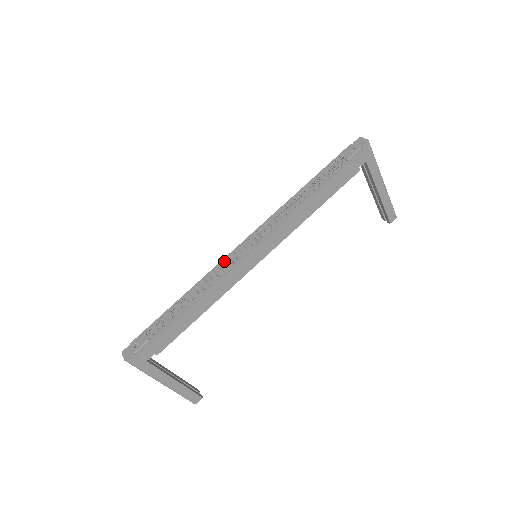
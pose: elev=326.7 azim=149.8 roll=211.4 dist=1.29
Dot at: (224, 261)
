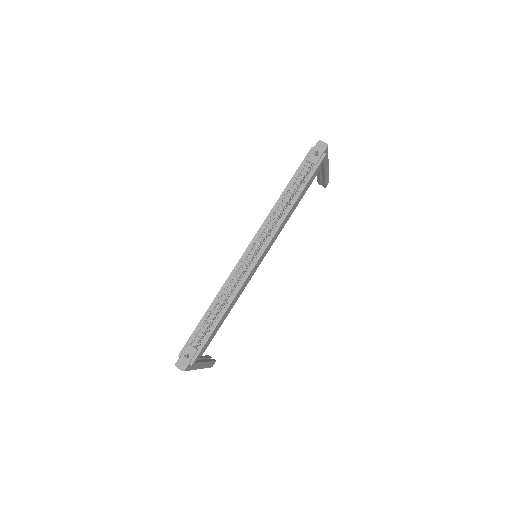
Dot at: (236, 269)
